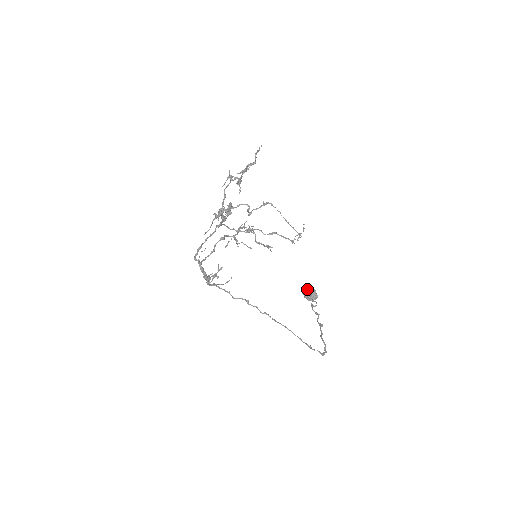
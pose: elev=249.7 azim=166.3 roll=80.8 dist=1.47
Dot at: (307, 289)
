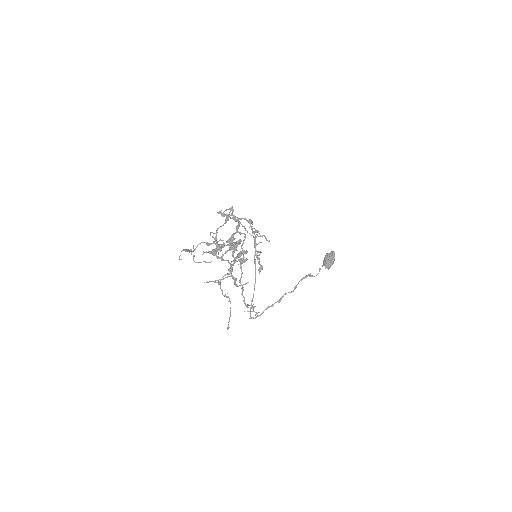
Dot at: (329, 258)
